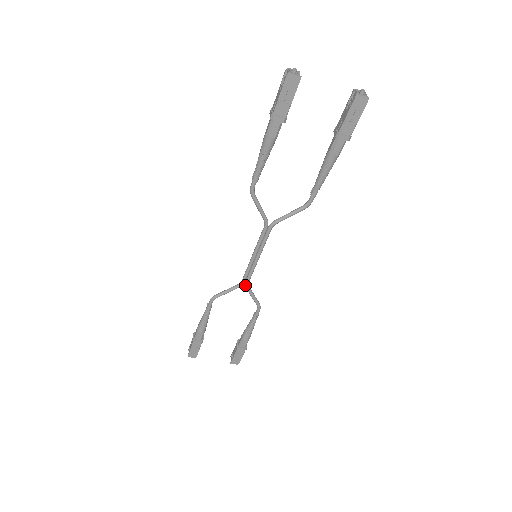
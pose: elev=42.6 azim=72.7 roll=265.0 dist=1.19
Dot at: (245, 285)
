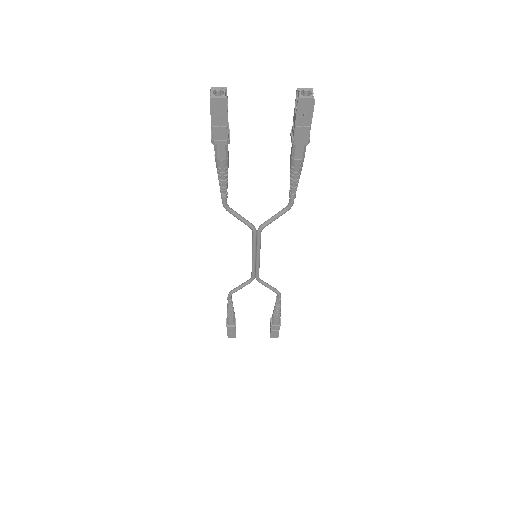
Dot at: occluded
